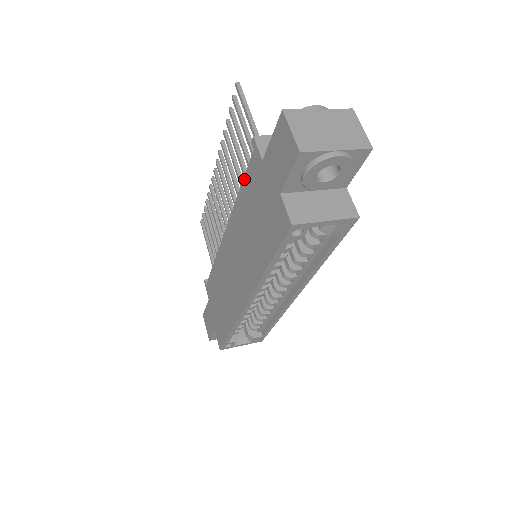
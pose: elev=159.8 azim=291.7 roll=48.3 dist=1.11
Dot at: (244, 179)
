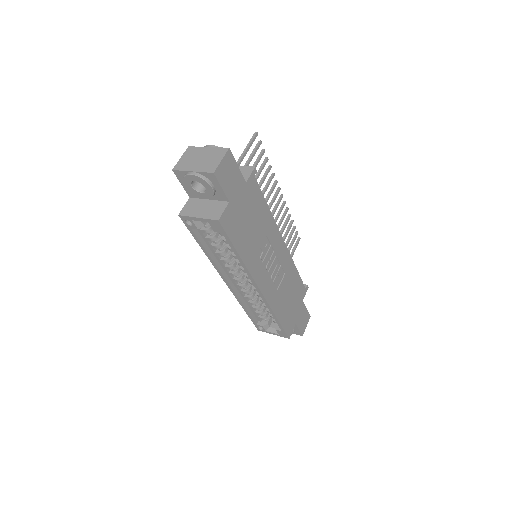
Dot at: occluded
